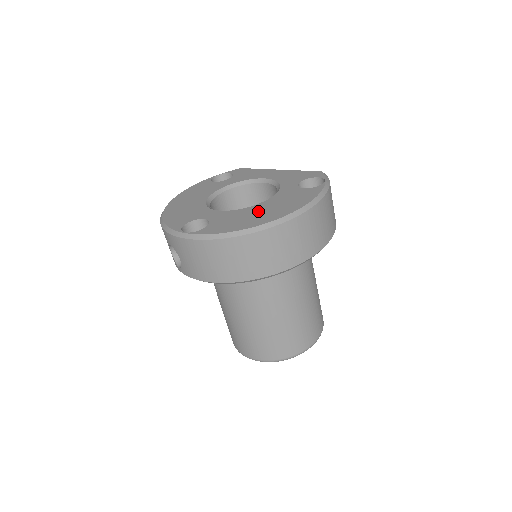
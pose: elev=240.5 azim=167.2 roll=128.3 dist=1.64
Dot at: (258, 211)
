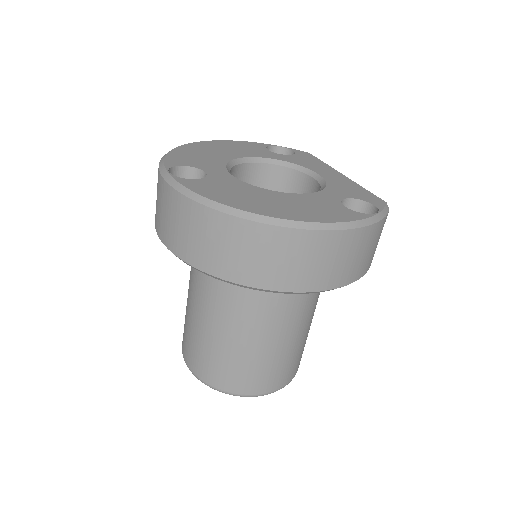
Dot at: (265, 197)
